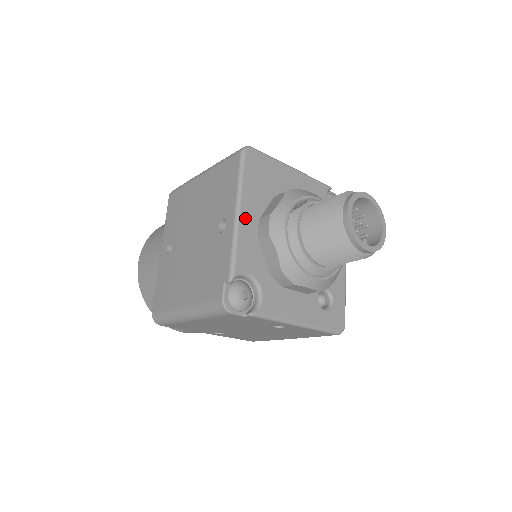
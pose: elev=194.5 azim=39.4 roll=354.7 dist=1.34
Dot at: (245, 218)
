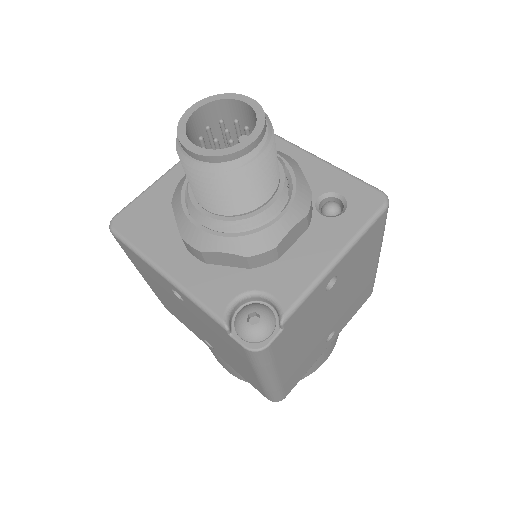
Dot at: (174, 268)
